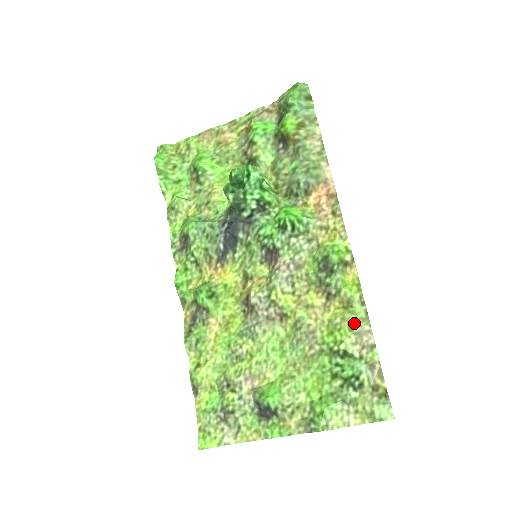
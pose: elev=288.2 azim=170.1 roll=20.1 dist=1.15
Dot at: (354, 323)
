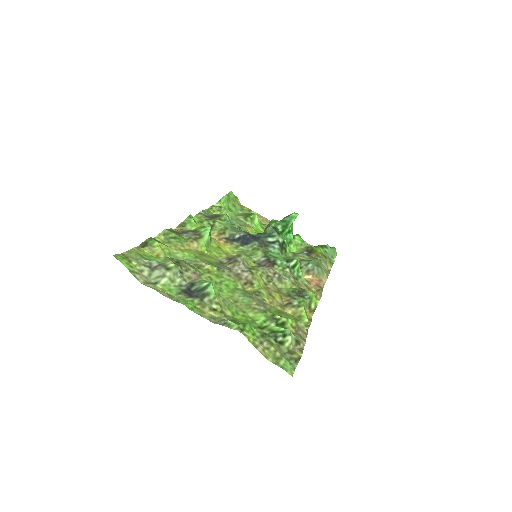
Dot at: (299, 321)
